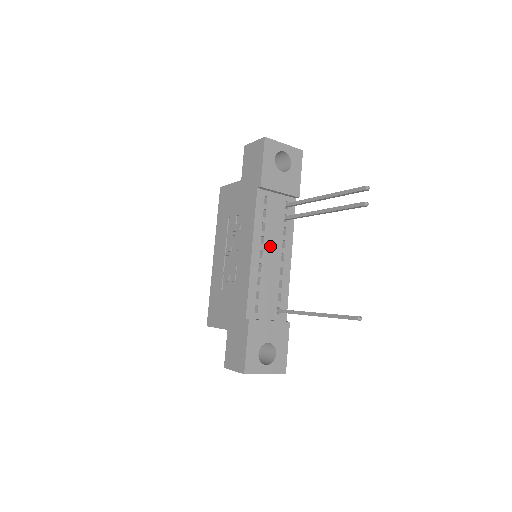
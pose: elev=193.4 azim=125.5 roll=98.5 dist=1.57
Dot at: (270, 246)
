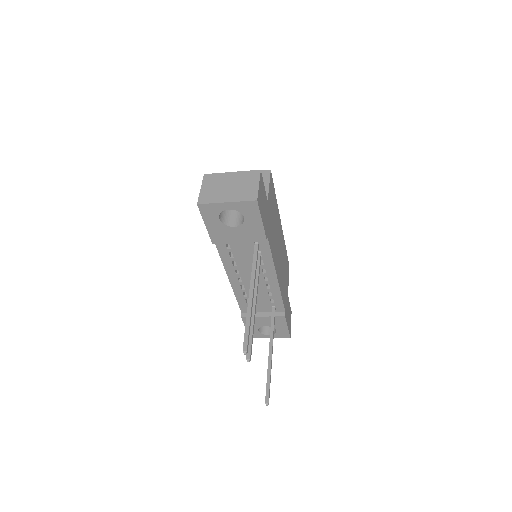
Dot at: (248, 274)
